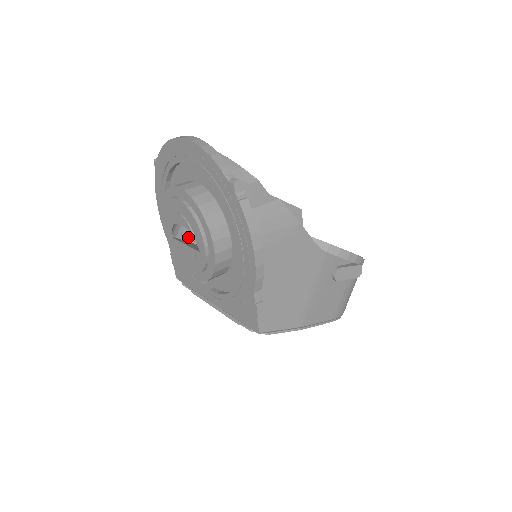
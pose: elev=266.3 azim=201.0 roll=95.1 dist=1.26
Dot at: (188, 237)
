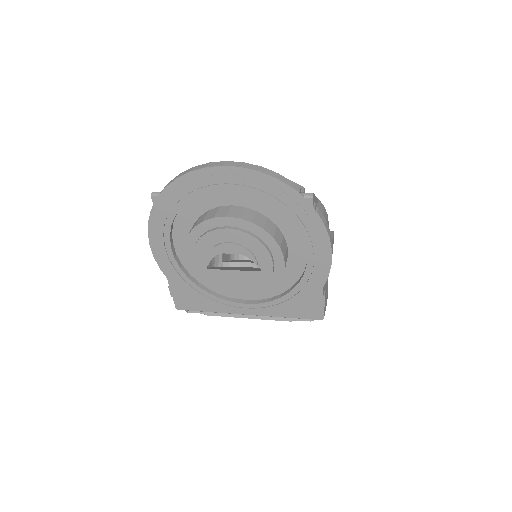
Dot at: (210, 263)
